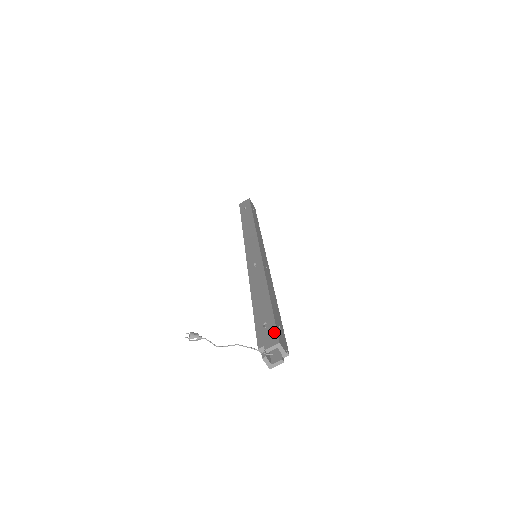
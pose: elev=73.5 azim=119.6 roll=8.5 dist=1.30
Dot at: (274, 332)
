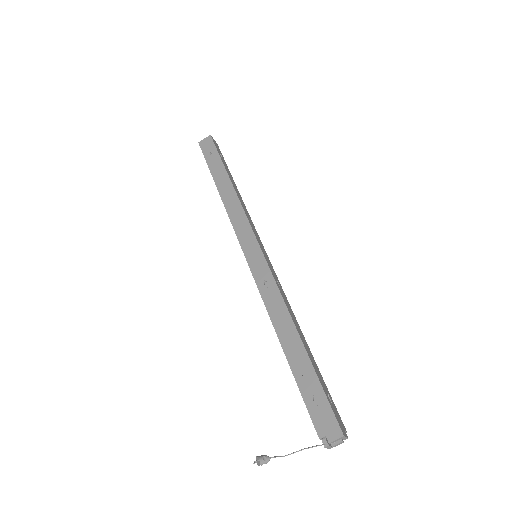
Dot at: (332, 417)
